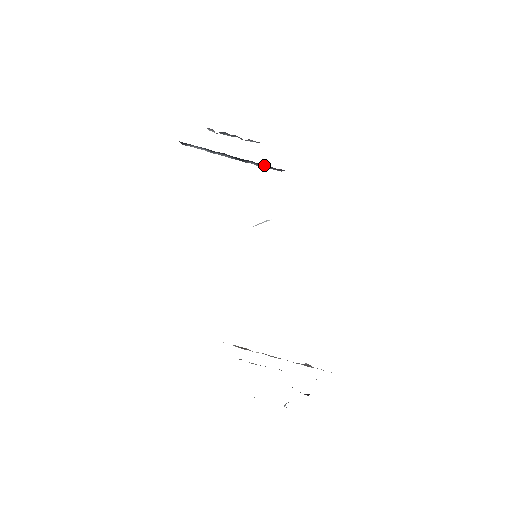
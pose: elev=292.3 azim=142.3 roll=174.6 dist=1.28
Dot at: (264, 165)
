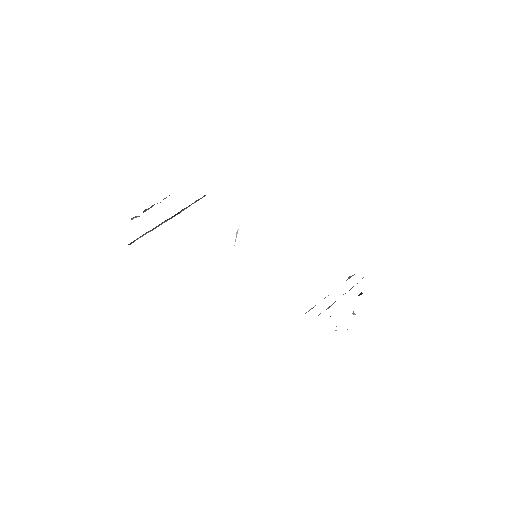
Dot at: (192, 203)
